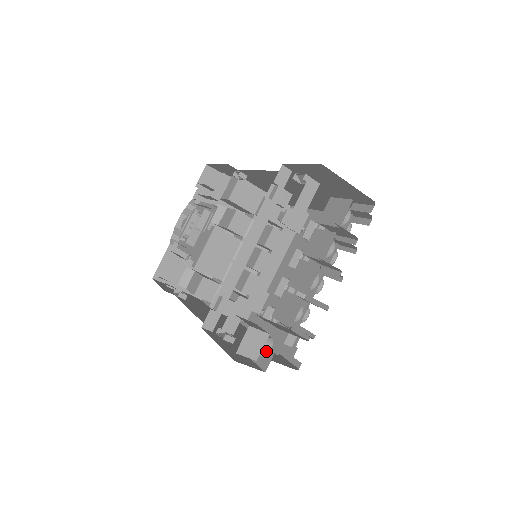
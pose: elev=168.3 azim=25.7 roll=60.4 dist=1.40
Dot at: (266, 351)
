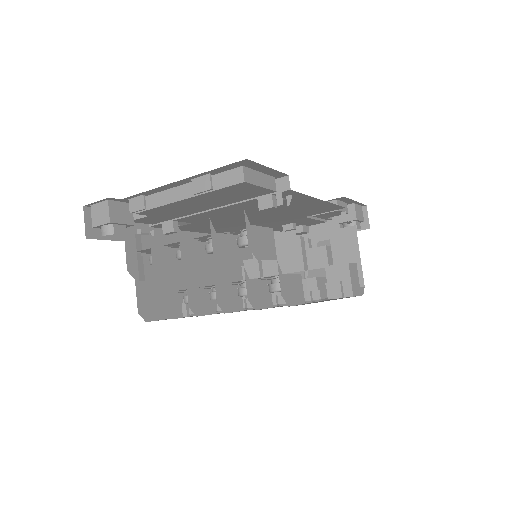
Dot at: (103, 232)
